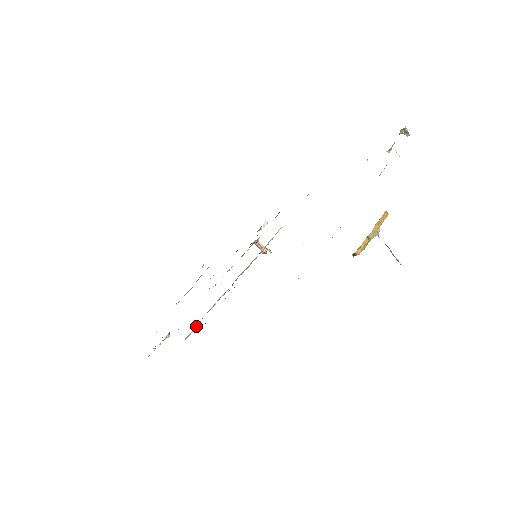
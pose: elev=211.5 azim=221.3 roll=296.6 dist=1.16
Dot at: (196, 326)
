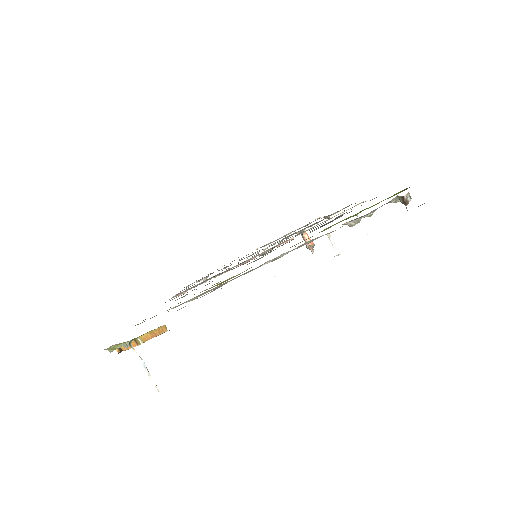
Dot at: (185, 291)
